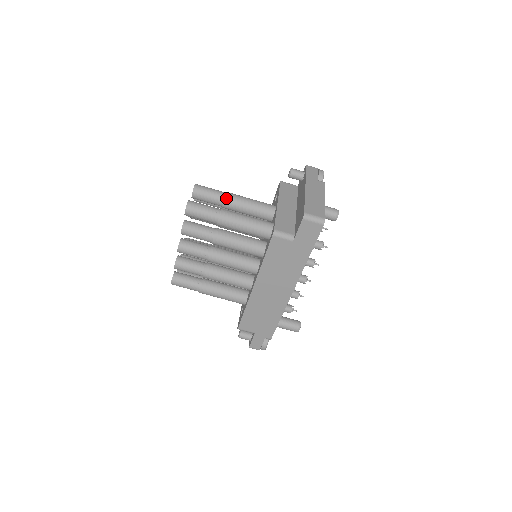
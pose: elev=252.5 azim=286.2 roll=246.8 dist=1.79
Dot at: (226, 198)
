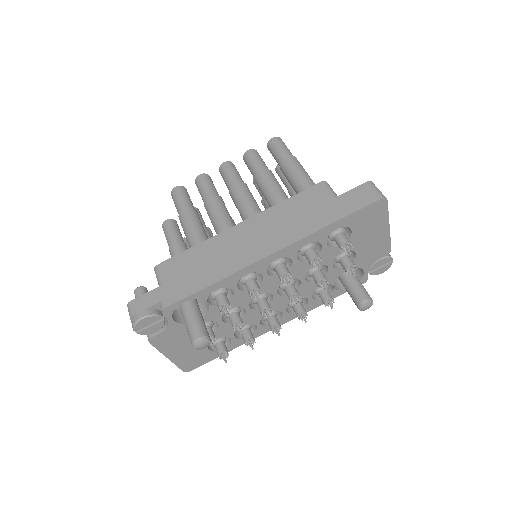
Dot at: occluded
